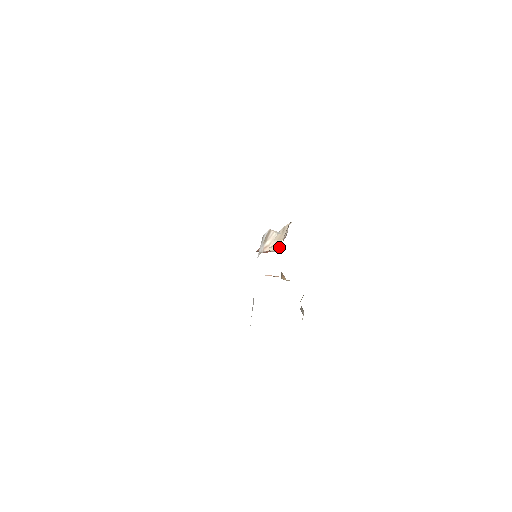
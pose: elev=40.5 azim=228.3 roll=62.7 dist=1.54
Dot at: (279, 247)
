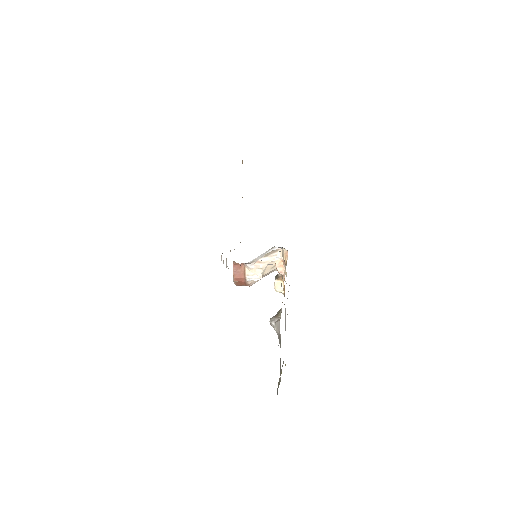
Dot at: (261, 275)
